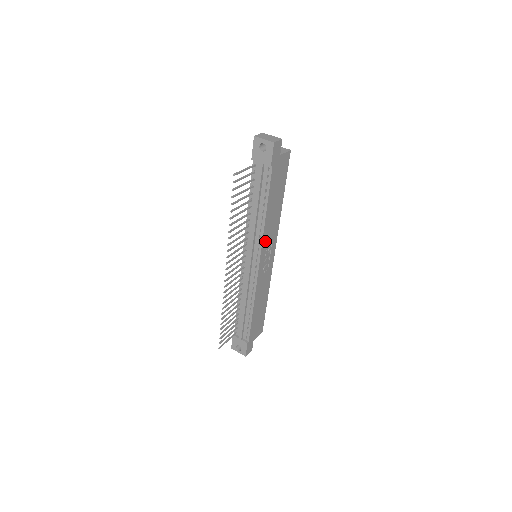
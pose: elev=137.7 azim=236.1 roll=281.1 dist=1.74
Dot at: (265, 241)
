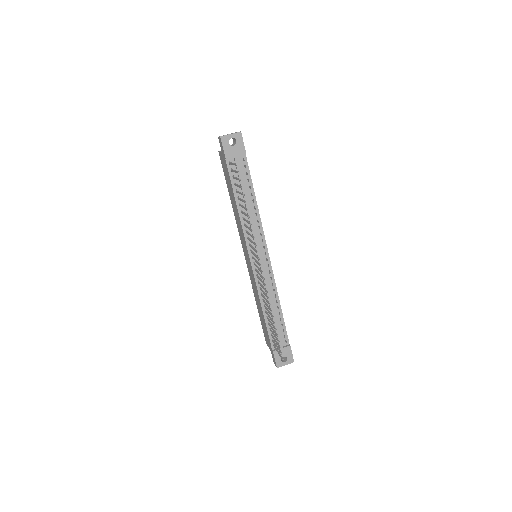
Dot at: occluded
